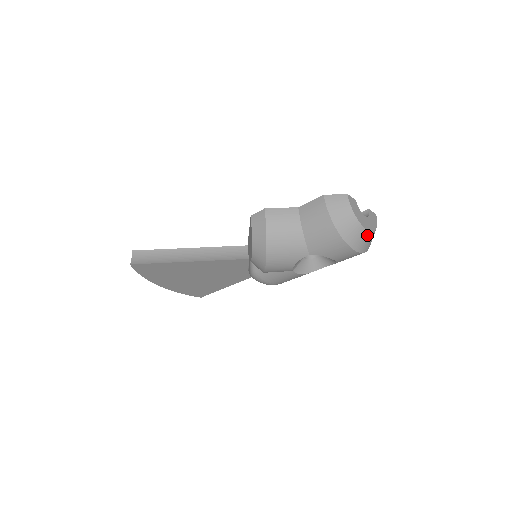
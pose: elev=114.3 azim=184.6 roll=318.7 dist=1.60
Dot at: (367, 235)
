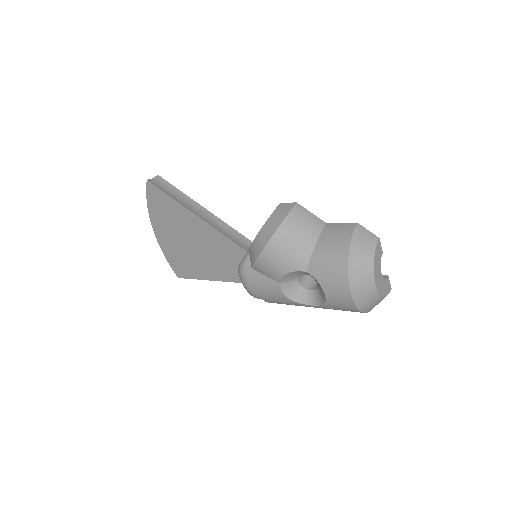
Dot at: (372, 290)
